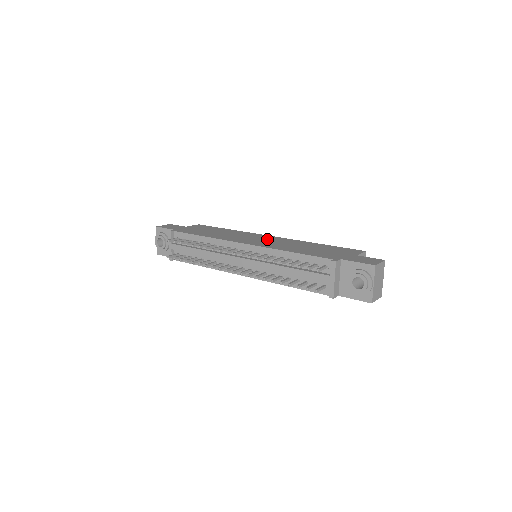
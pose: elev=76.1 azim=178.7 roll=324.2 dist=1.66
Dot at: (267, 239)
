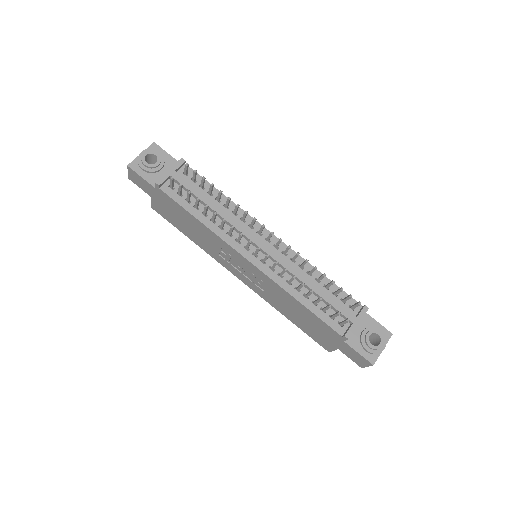
Dot at: occluded
